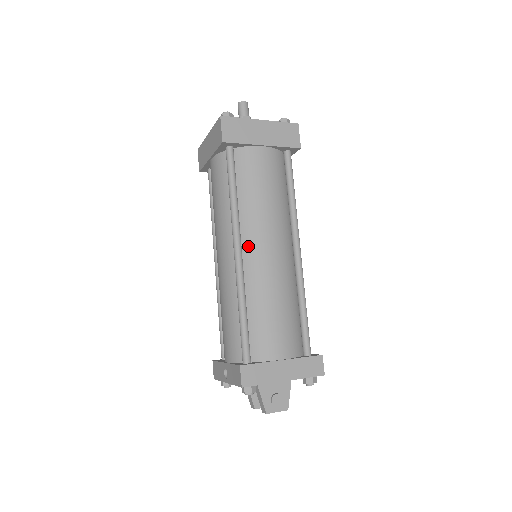
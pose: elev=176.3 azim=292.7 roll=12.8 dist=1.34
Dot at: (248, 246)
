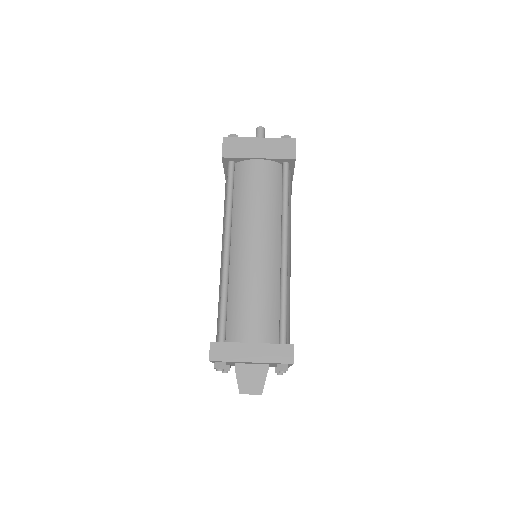
Dot at: (236, 243)
